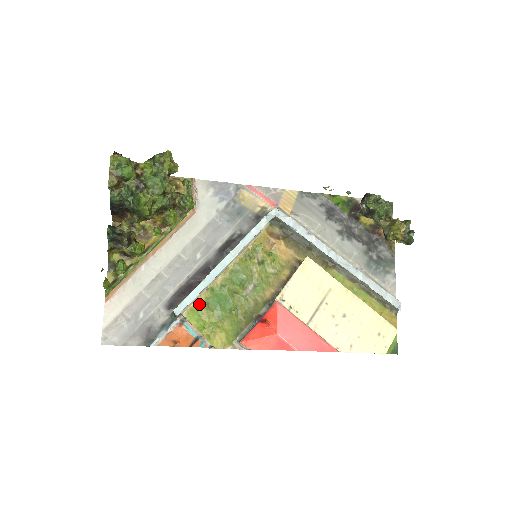
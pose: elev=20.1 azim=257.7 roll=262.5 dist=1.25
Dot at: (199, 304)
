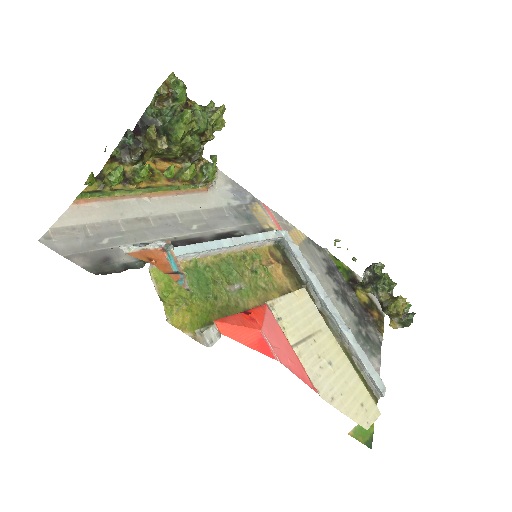
Dot at: occluded
